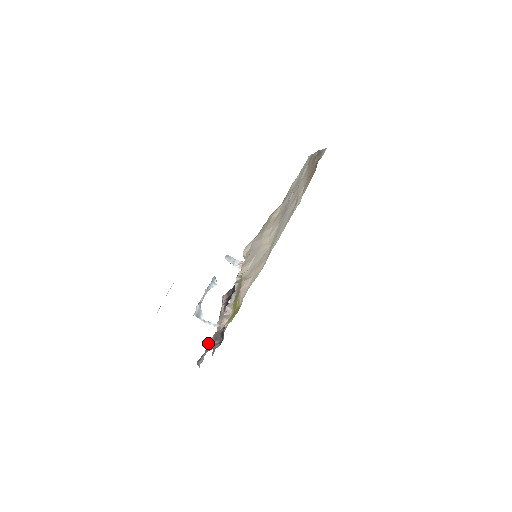
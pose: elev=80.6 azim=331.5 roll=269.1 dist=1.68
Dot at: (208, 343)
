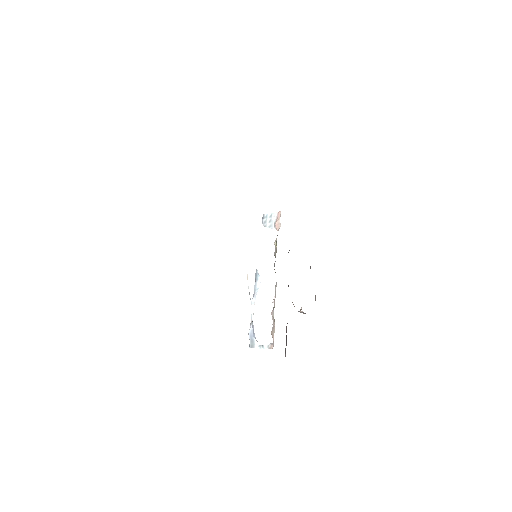
Dot at: occluded
